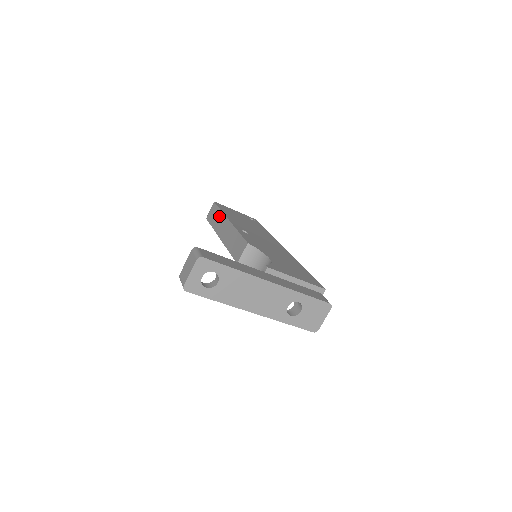
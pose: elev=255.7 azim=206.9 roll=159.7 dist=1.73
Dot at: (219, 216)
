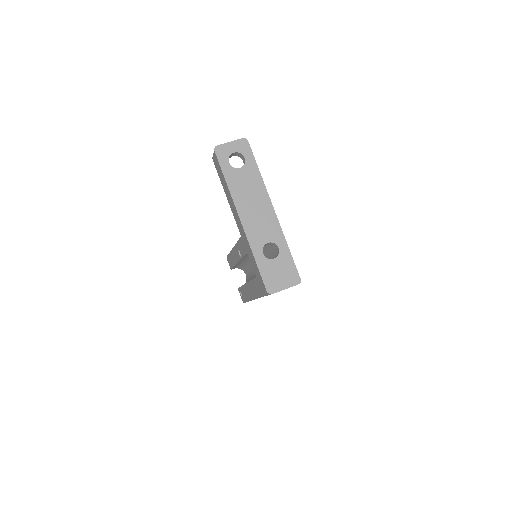
Dot at: occluded
